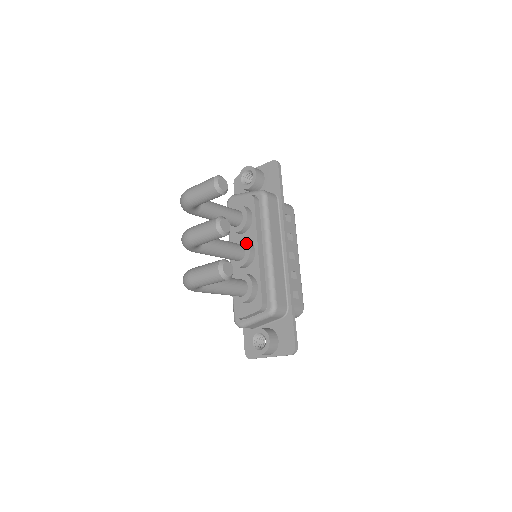
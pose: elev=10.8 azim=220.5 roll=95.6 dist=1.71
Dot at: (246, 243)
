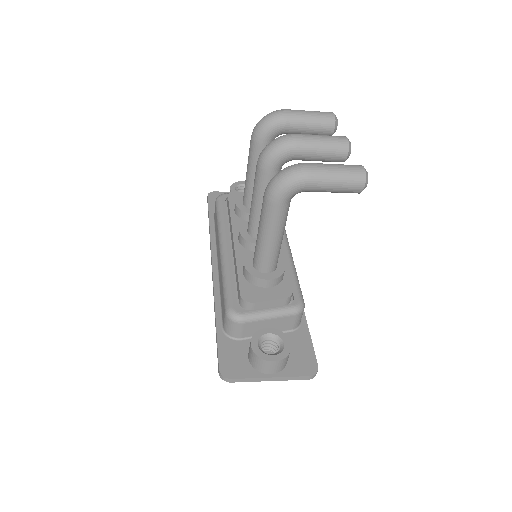
Dot at: occluded
